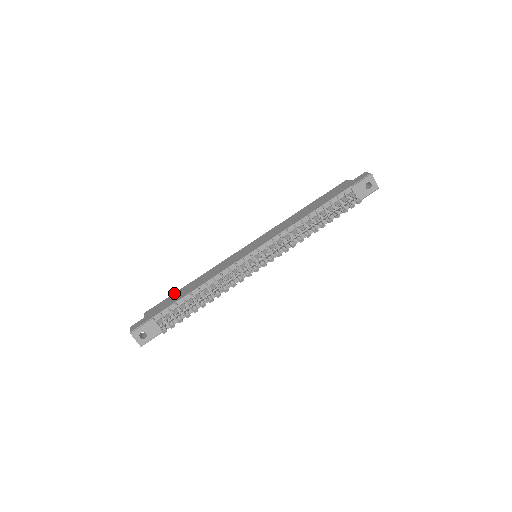
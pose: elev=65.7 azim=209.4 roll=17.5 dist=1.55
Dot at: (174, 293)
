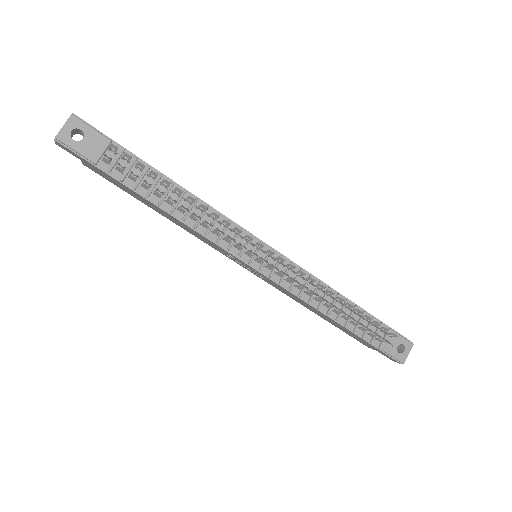
Dot at: occluded
